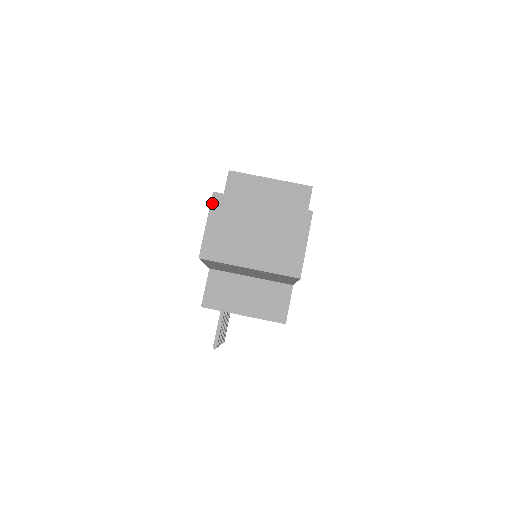
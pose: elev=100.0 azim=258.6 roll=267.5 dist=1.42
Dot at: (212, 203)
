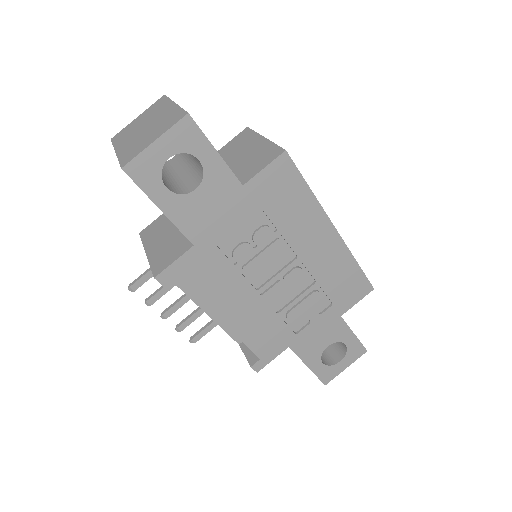
Dot at: (156, 102)
